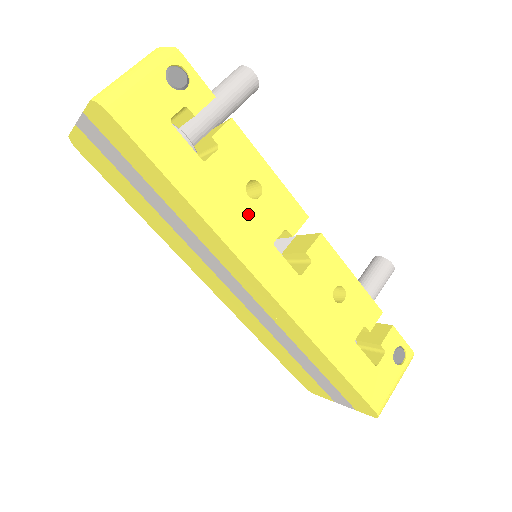
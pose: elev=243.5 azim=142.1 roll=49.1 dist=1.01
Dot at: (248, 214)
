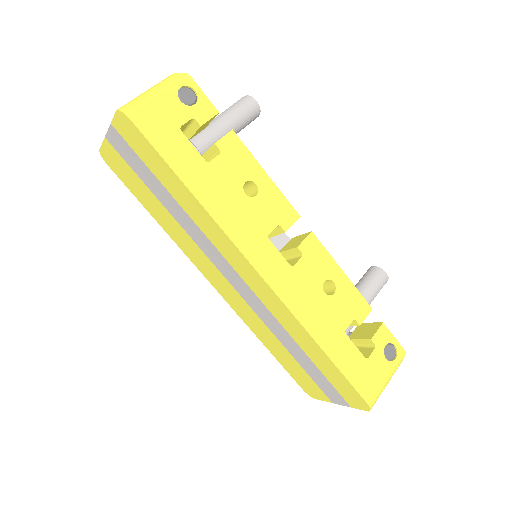
Dot at: (245, 209)
